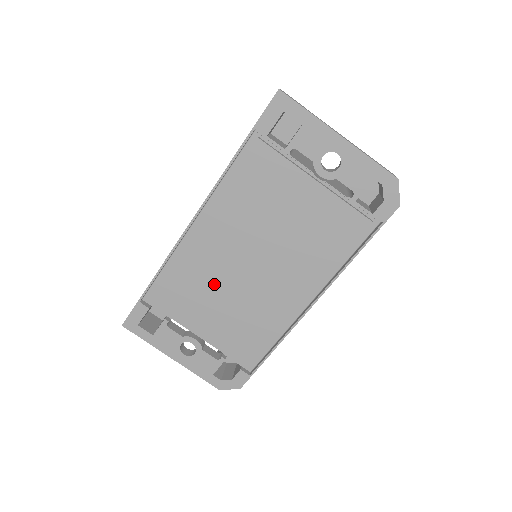
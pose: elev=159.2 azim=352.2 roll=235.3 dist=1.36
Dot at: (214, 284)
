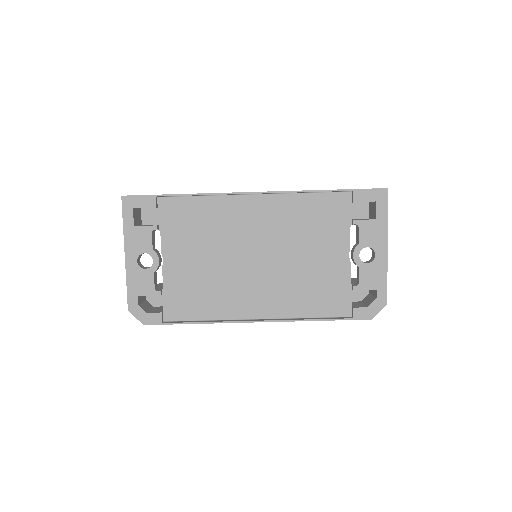
Dot at: (219, 242)
